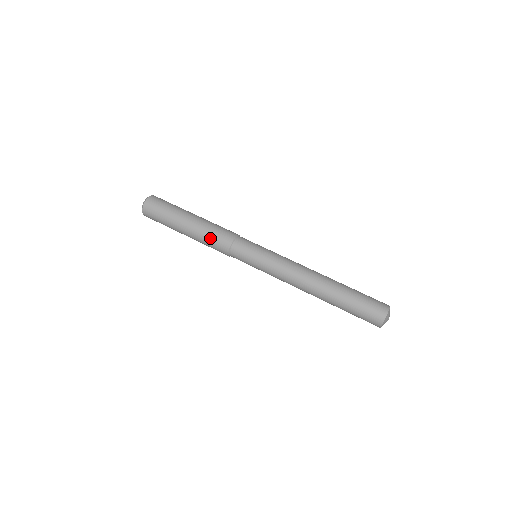
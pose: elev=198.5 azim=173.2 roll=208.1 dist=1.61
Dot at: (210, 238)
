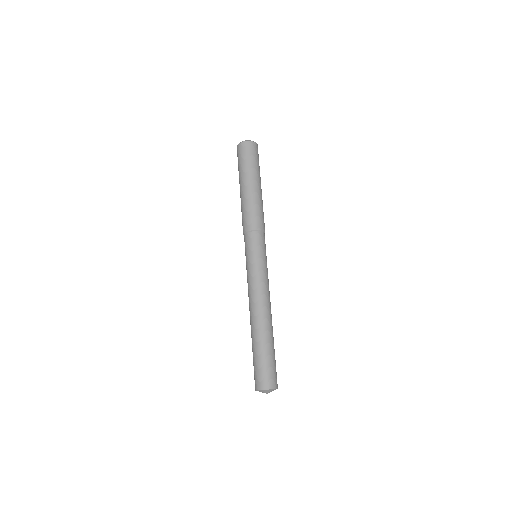
Dot at: (242, 214)
